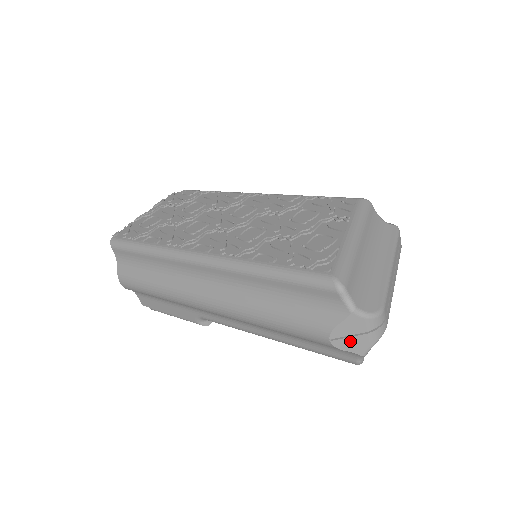
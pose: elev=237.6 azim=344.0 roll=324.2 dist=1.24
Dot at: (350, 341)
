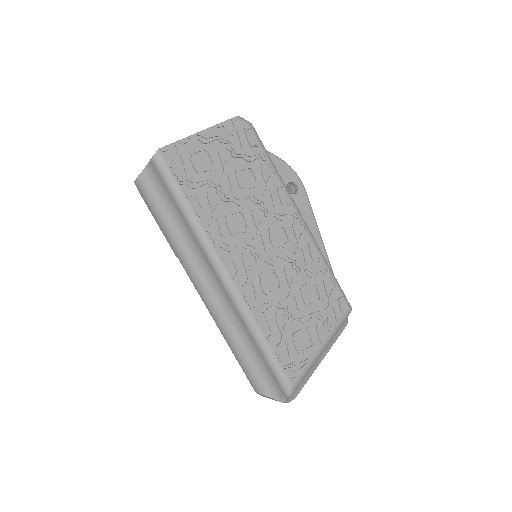
Dot at: occluded
